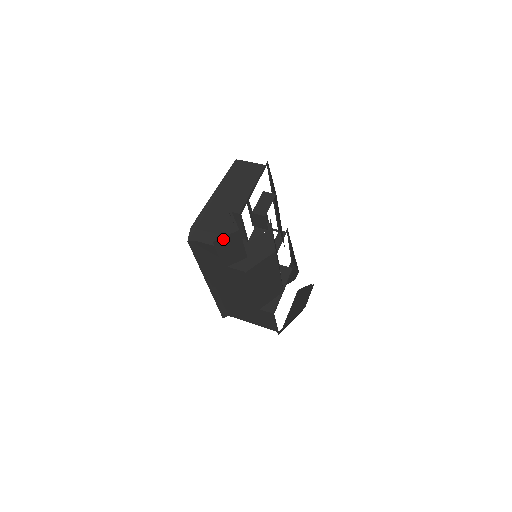
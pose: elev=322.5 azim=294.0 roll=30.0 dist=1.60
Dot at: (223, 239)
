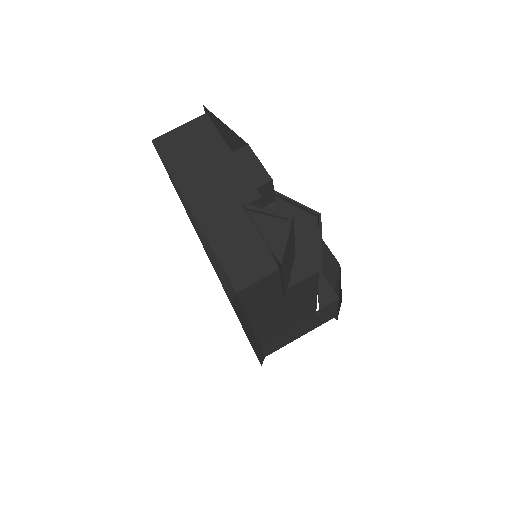
Dot at: (285, 249)
